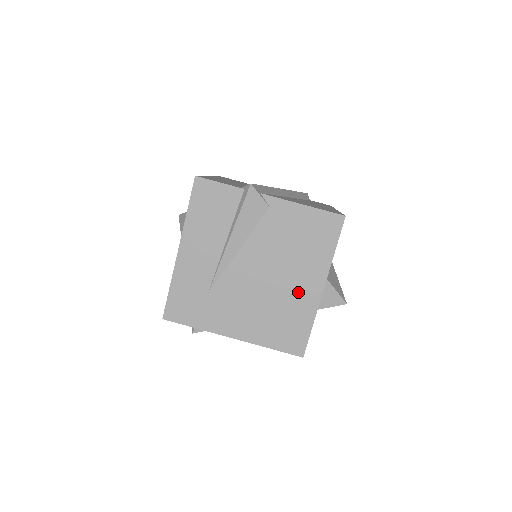
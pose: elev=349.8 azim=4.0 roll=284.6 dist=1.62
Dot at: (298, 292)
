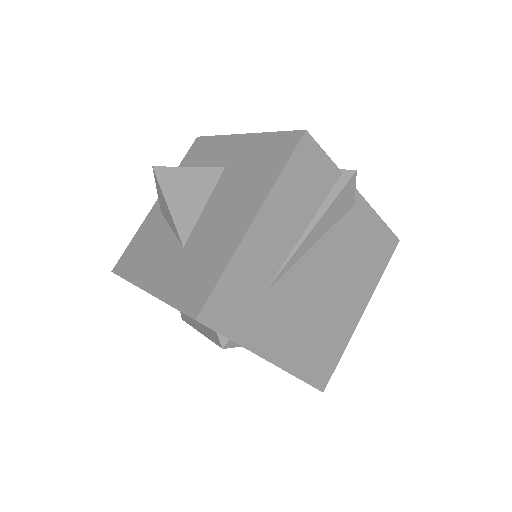
Dot at: (344, 312)
